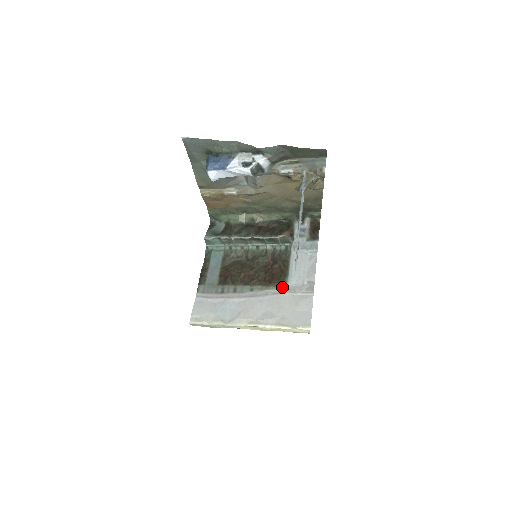
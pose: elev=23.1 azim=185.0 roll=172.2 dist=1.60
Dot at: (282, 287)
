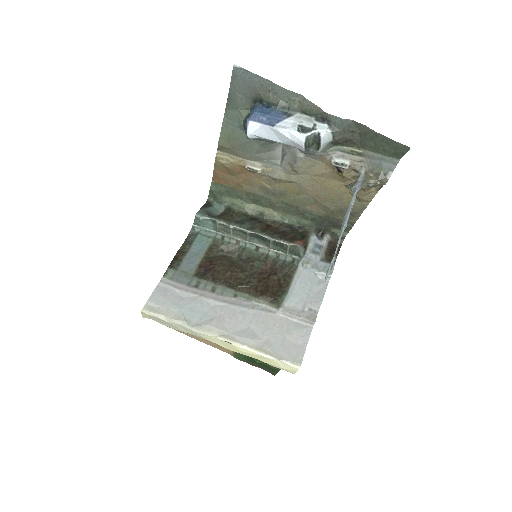
Dot at: (276, 305)
